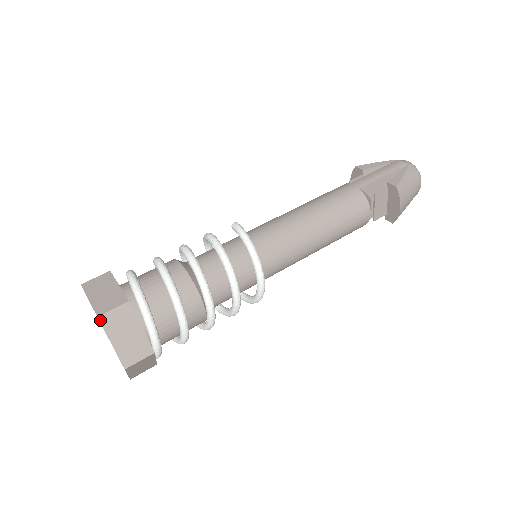
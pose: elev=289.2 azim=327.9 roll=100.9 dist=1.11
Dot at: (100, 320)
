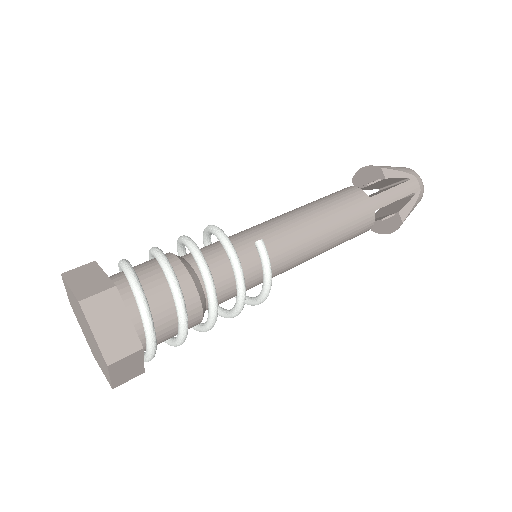
Dot at: (109, 367)
